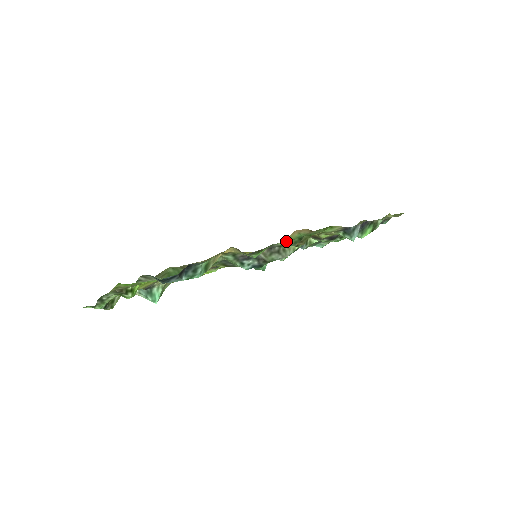
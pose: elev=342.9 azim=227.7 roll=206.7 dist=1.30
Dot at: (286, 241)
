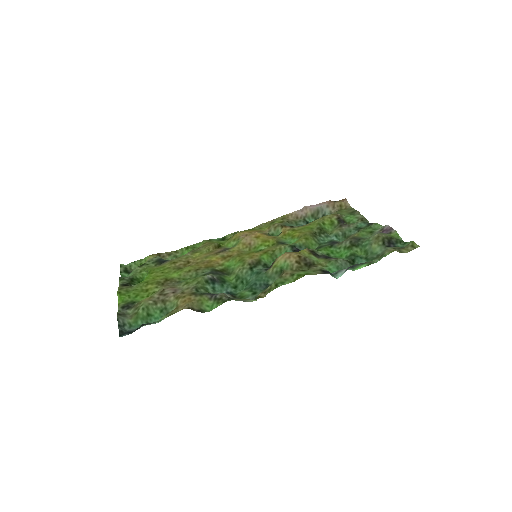
Dot at: (273, 263)
